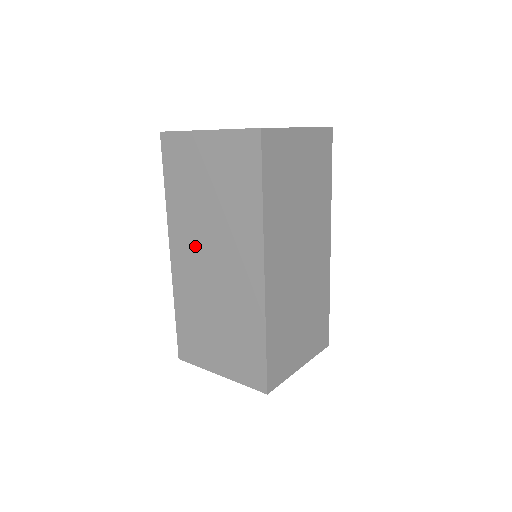
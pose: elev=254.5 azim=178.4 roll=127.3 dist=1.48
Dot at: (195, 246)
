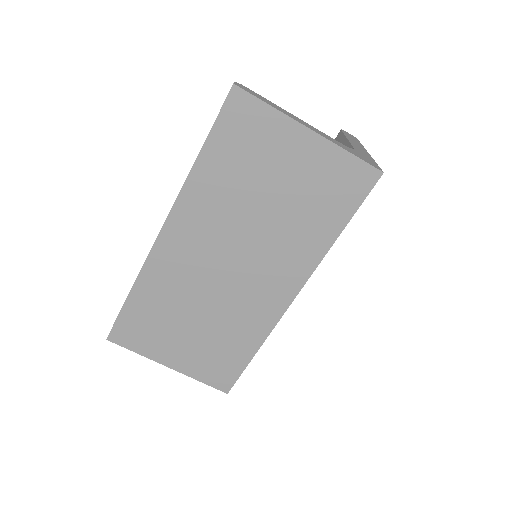
Dot at: (212, 239)
